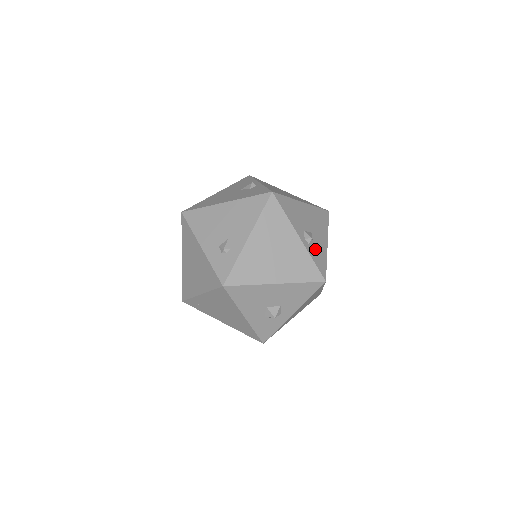
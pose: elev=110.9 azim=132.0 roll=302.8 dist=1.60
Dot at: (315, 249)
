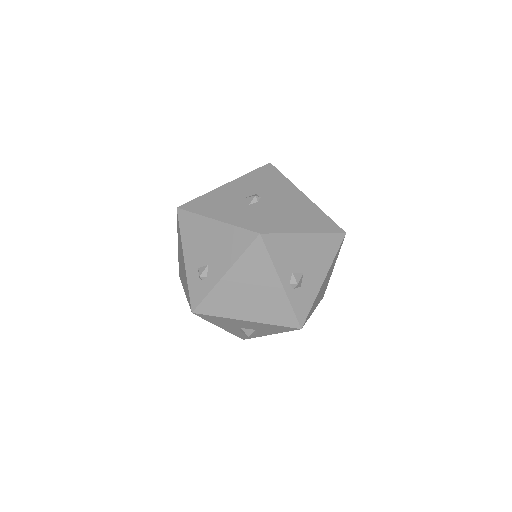
Dot at: (301, 292)
